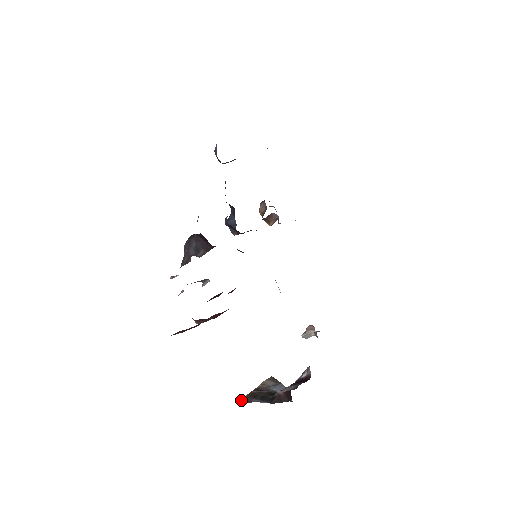
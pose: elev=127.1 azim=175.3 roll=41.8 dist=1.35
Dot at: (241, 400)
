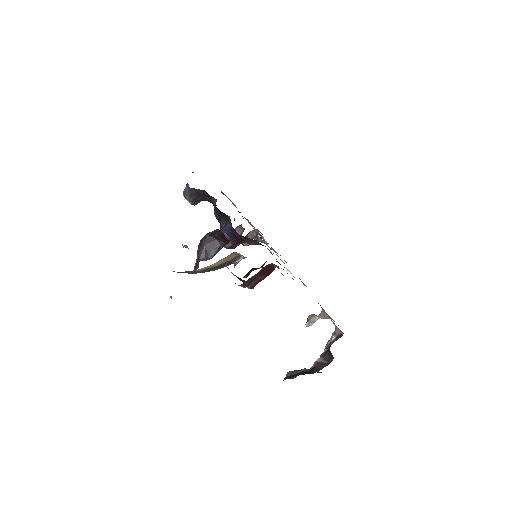
Dot at: occluded
